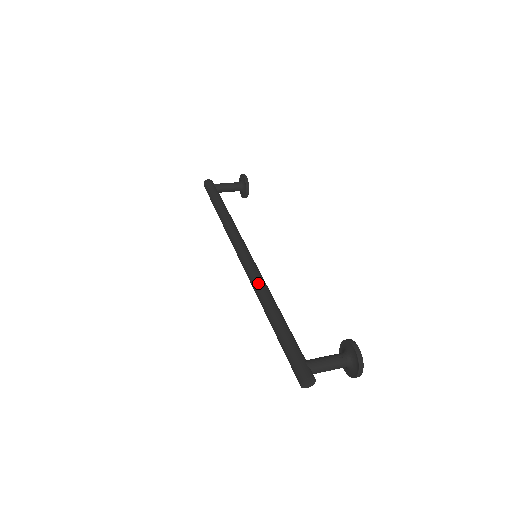
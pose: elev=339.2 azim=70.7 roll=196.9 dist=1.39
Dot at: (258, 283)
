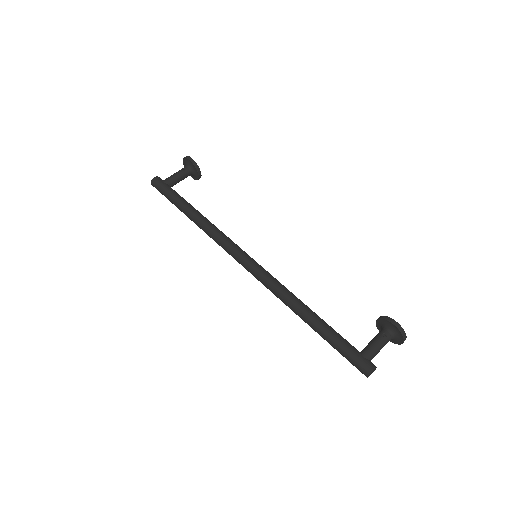
Dot at: (279, 291)
